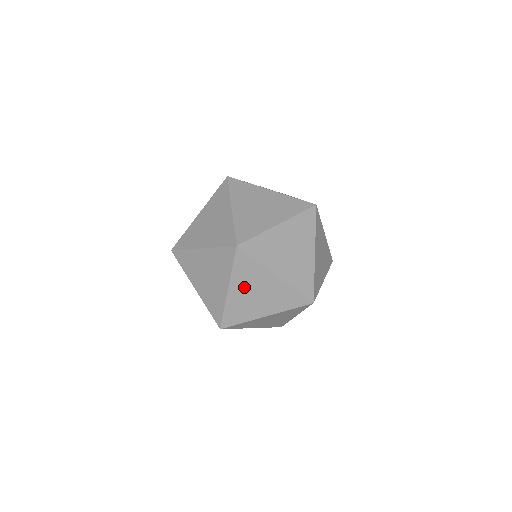
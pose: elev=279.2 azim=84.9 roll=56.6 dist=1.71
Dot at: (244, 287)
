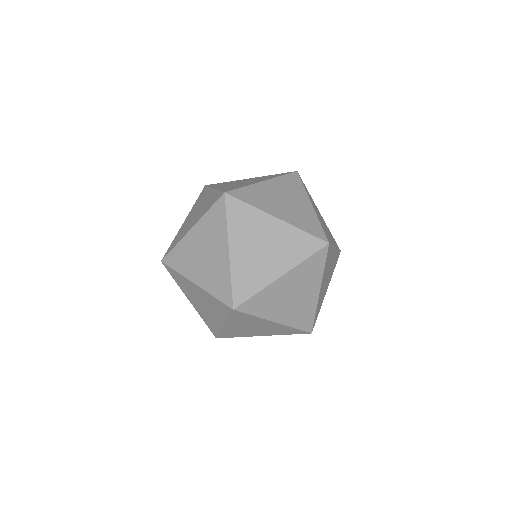
Dot at: (241, 325)
